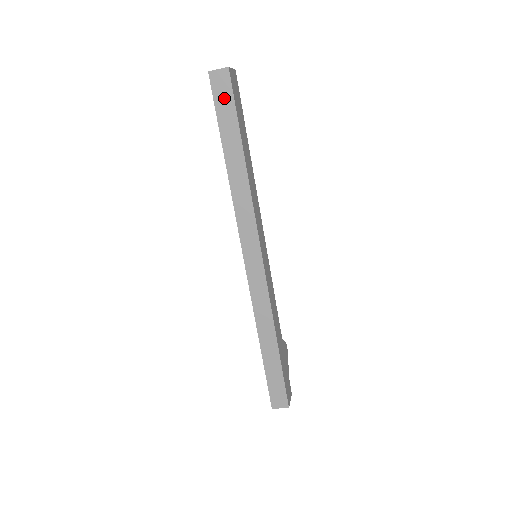
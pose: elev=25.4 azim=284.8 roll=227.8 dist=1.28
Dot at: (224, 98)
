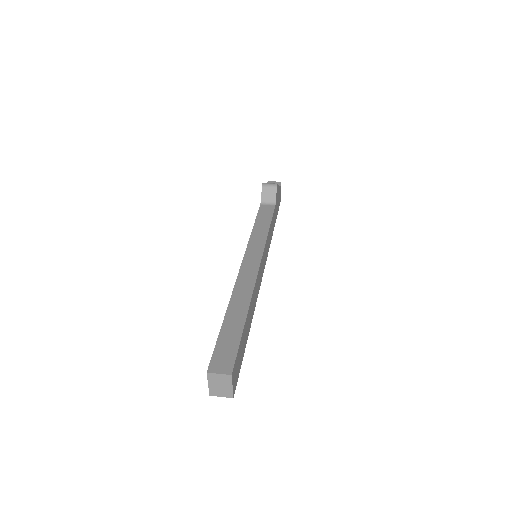
Dot at: occluded
